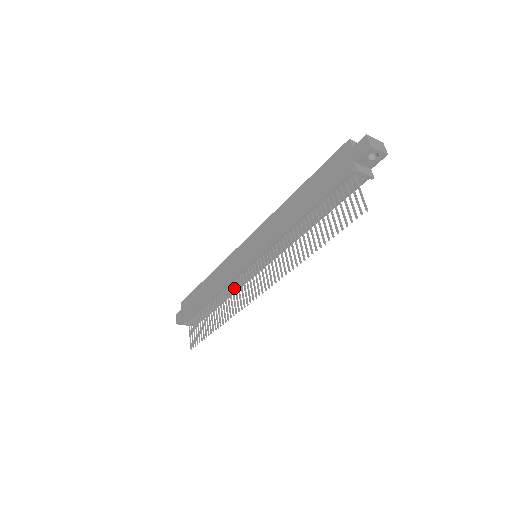
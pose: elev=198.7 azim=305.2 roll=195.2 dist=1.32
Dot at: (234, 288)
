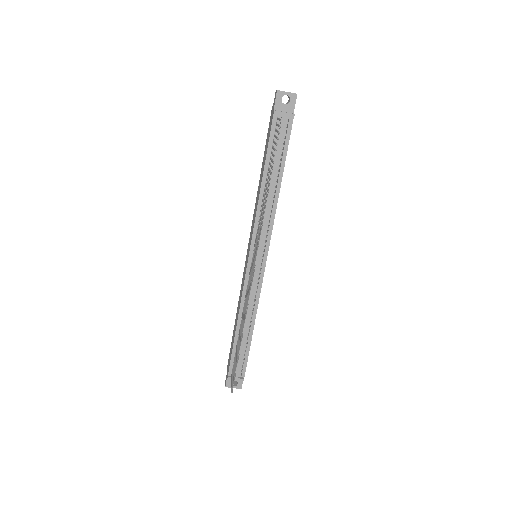
Dot at: (250, 301)
